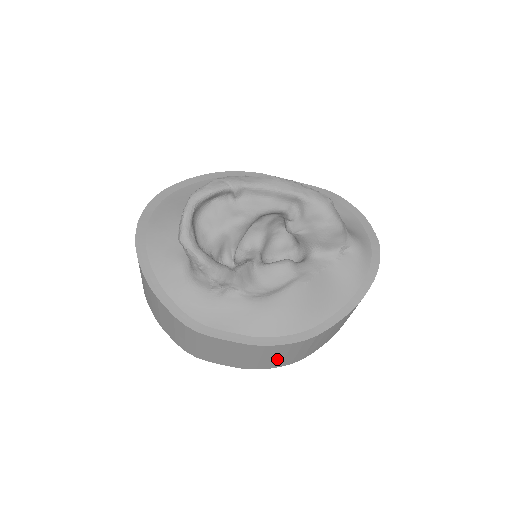
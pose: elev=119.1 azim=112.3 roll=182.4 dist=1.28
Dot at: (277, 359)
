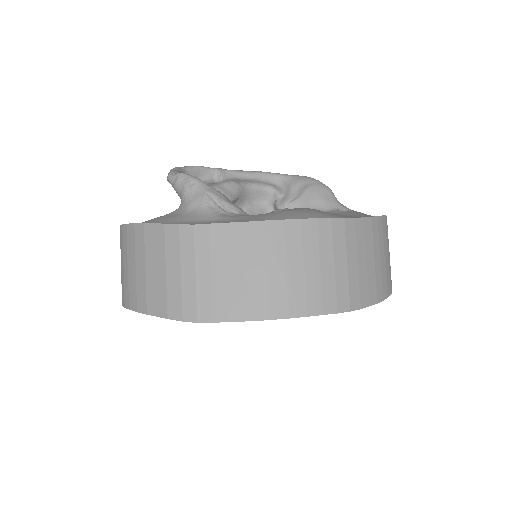
Dot at: (310, 277)
